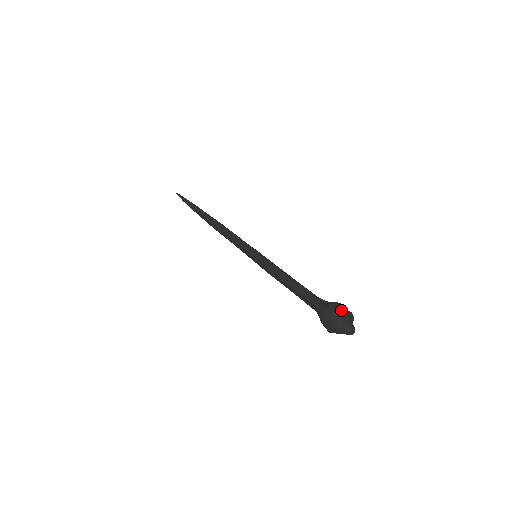
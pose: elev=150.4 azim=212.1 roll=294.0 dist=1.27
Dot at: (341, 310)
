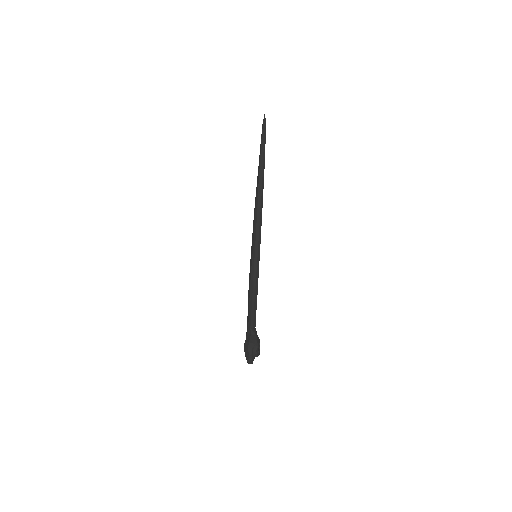
Dot at: (247, 350)
